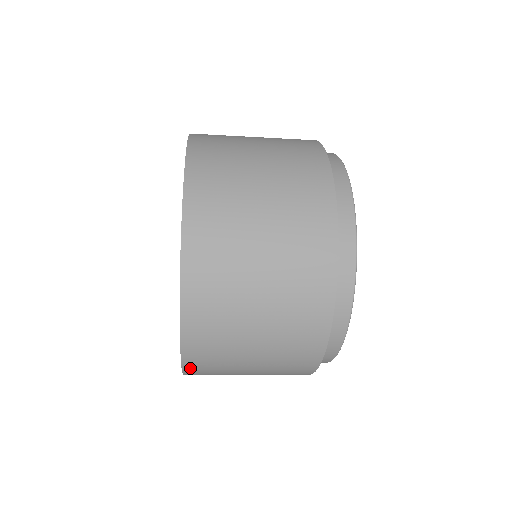
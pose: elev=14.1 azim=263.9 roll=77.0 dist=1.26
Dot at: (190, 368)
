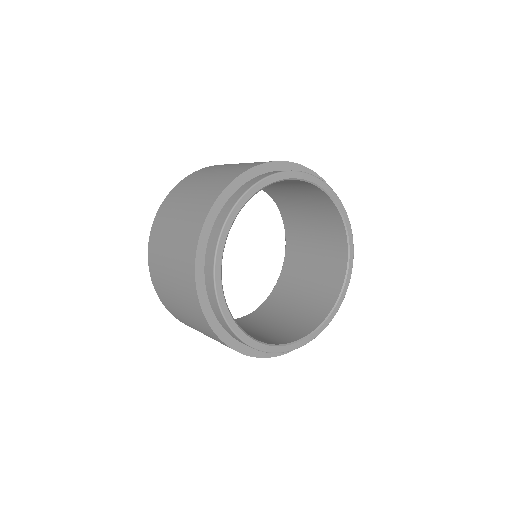
Dot at: occluded
